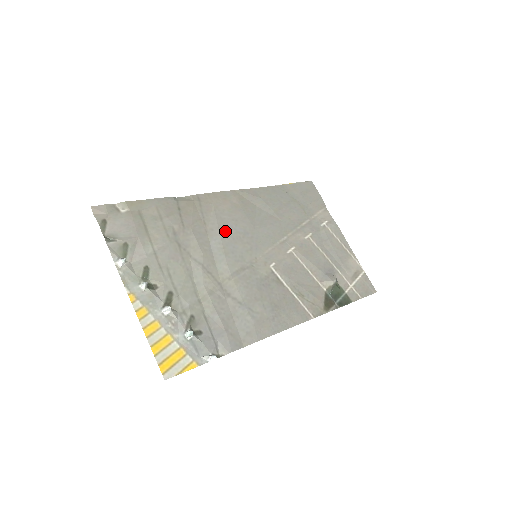
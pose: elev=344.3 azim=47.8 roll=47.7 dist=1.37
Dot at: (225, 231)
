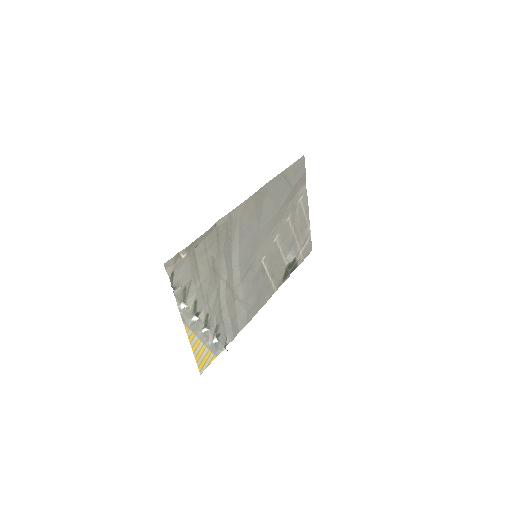
Dot at: (242, 243)
